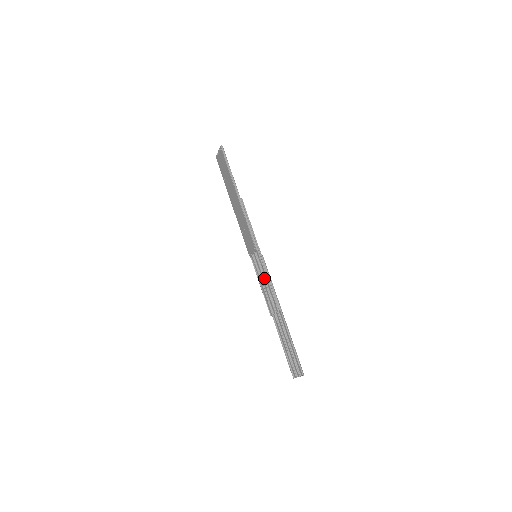
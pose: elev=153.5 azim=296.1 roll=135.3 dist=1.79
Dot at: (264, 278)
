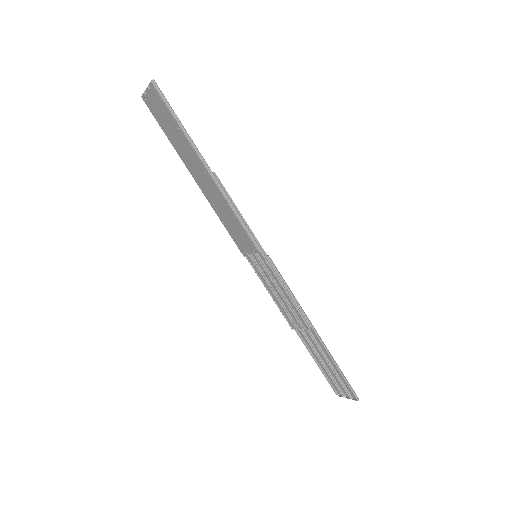
Dot at: (278, 288)
